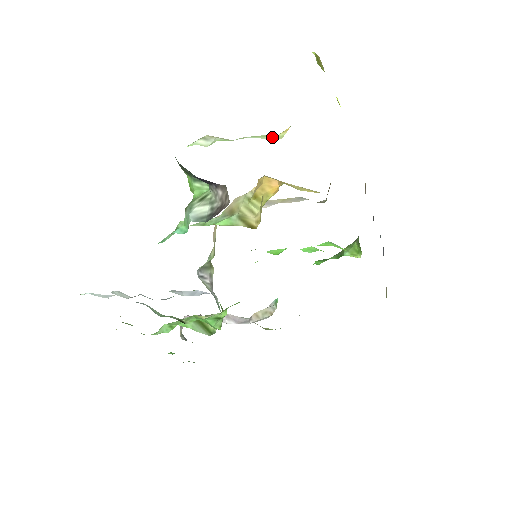
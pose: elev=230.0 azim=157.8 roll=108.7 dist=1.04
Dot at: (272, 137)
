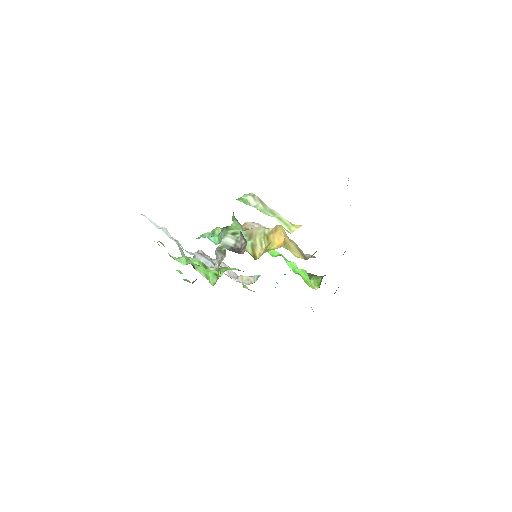
Dot at: (287, 228)
